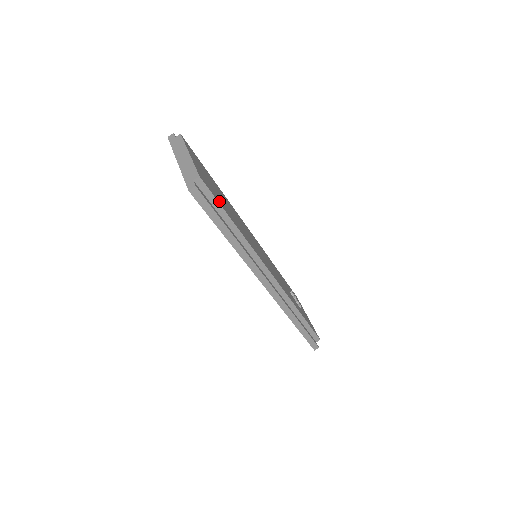
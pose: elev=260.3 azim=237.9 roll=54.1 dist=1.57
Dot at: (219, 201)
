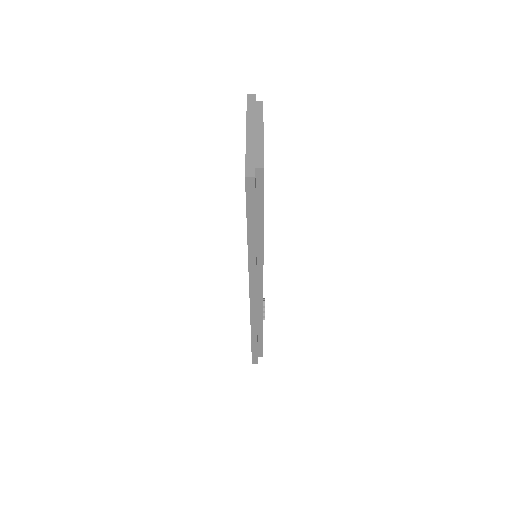
Dot at: occluded
